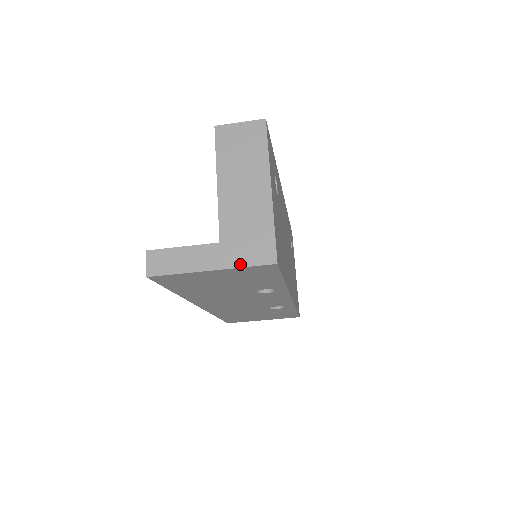
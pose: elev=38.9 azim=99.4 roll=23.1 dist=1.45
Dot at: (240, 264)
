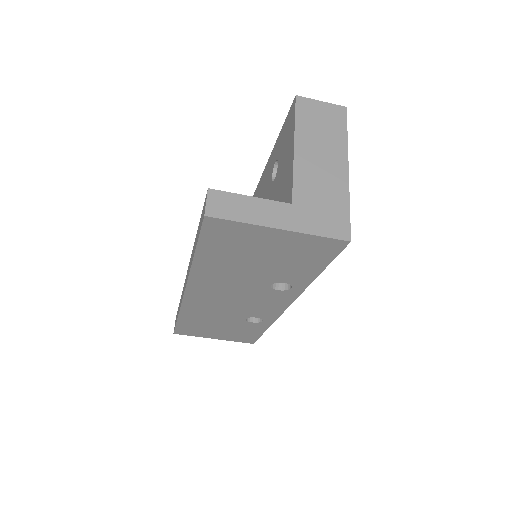
Dot at: (312, 231)
